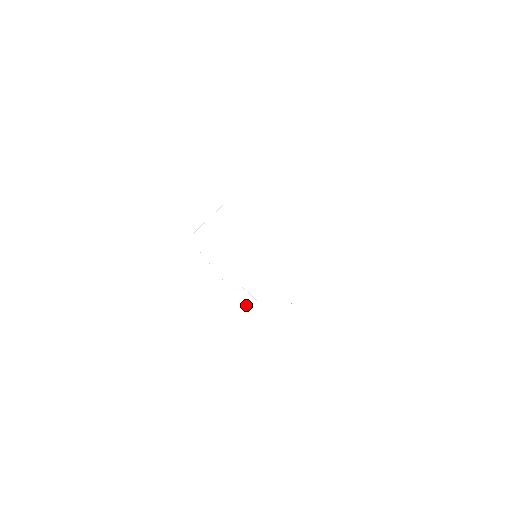
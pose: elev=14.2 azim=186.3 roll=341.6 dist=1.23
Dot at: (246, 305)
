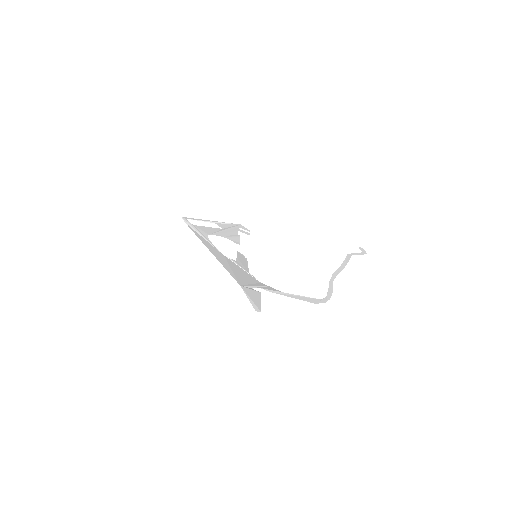
Dot at: (247, 276)
